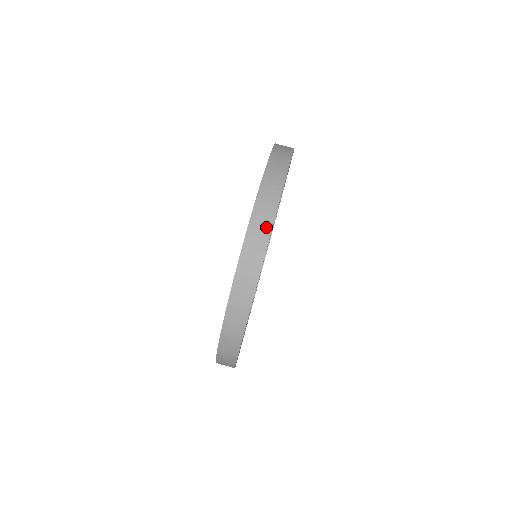
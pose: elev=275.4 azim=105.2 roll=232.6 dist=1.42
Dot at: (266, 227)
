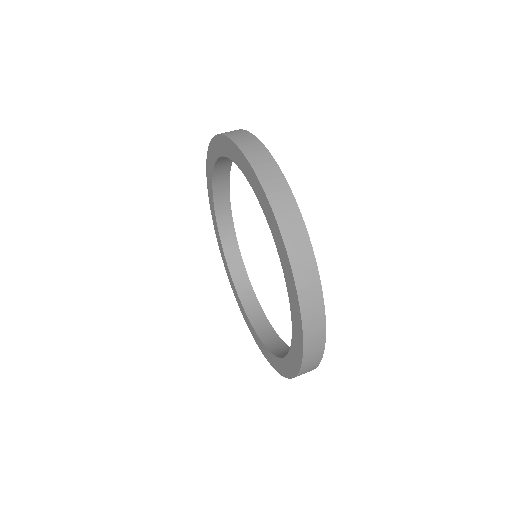
Dot at: occluded
